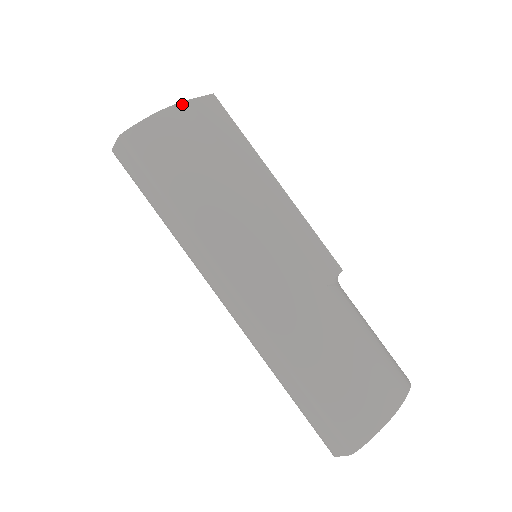
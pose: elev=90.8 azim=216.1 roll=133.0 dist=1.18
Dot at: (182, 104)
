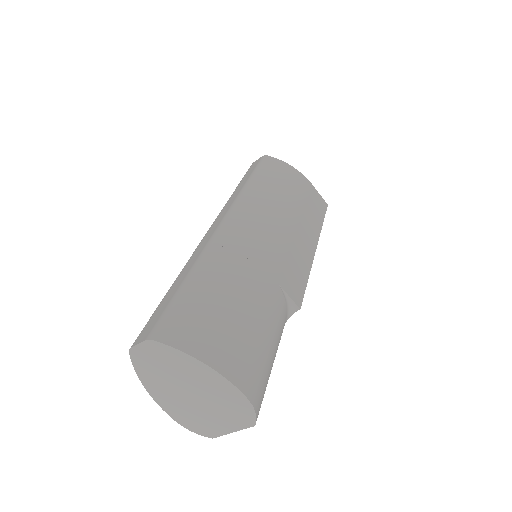
Dot at: (307, 180)
